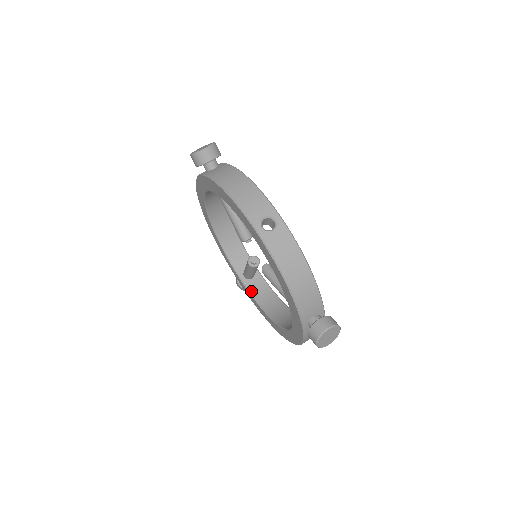
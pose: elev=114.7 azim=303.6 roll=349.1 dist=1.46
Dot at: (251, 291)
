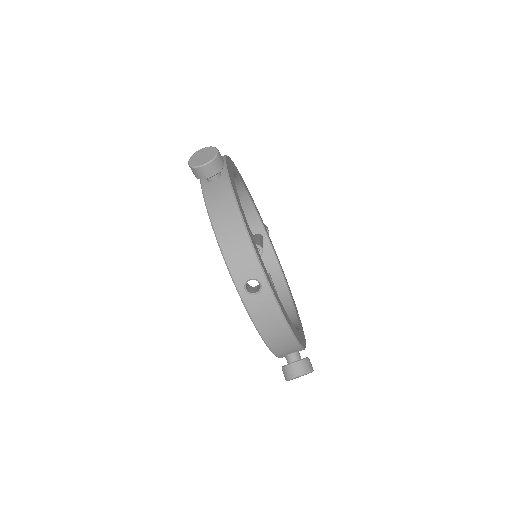
Dot at: occluded
